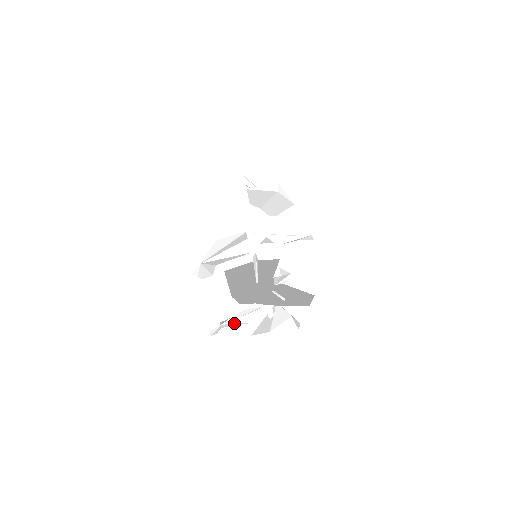
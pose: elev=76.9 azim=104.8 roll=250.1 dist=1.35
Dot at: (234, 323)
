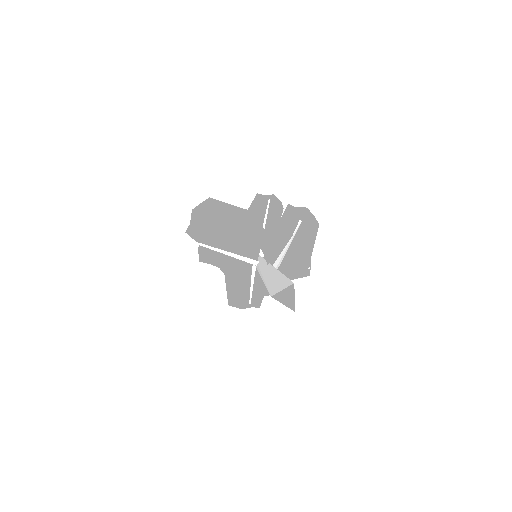
Dot at: occluded
